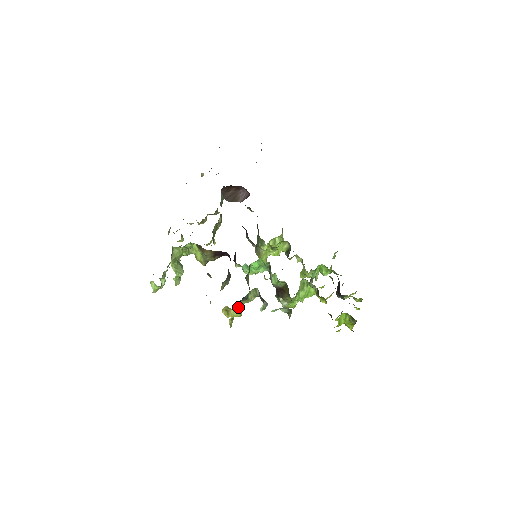
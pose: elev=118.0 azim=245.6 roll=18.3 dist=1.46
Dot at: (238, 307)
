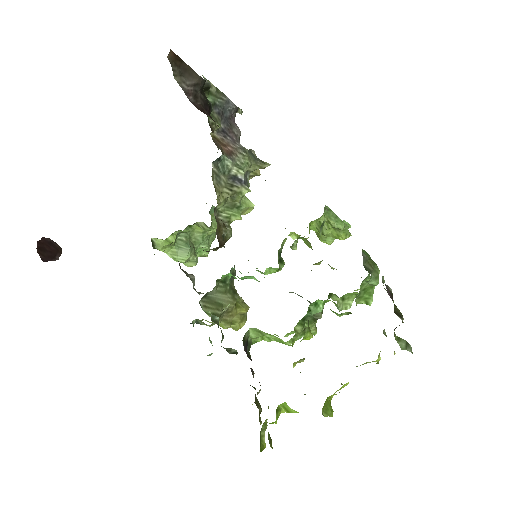
Dot at: (212, 322)
